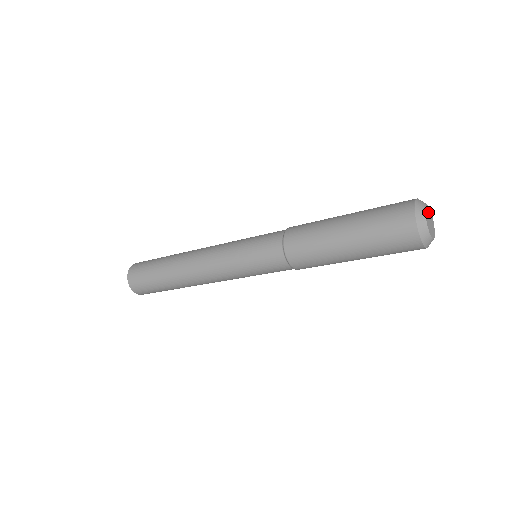
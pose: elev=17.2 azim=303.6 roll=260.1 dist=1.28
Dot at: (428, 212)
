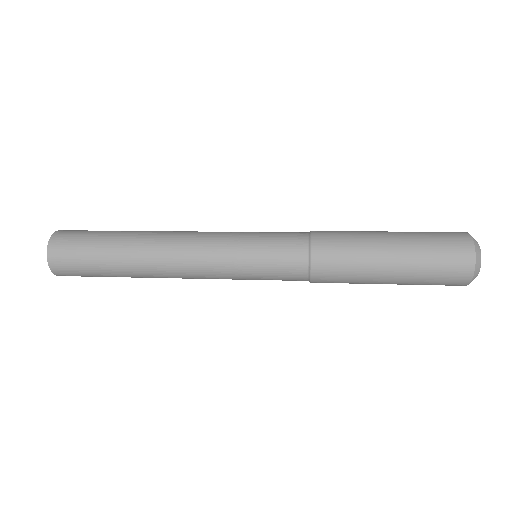
Dot at: occluded
